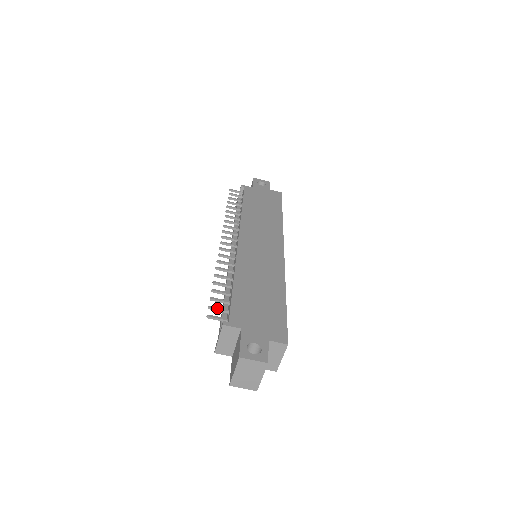
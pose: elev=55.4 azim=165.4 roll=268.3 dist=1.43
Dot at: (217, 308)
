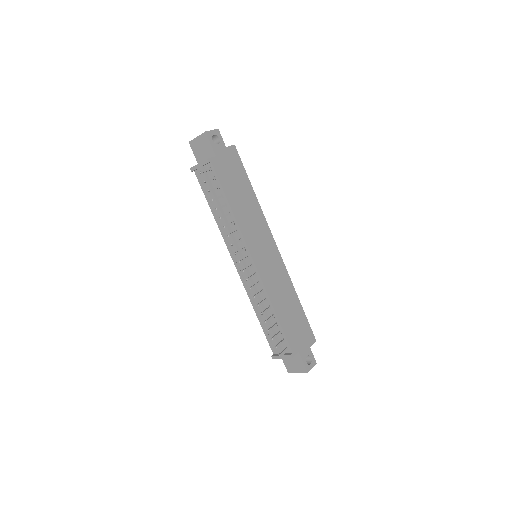
Dot at: occluded
